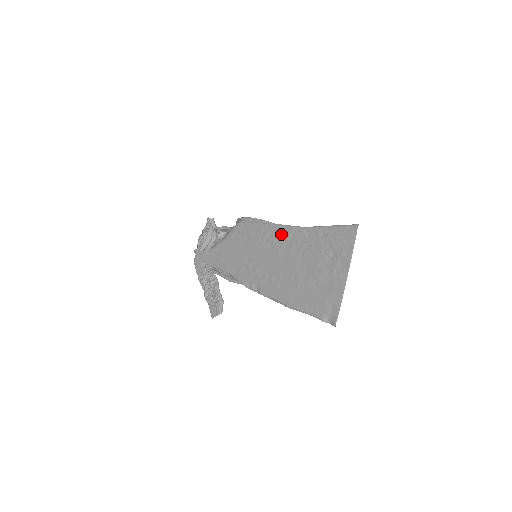
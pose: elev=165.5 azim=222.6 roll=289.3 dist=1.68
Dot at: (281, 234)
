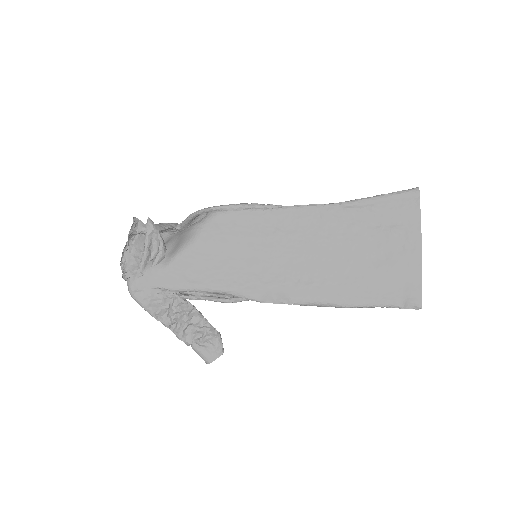
Dot at: (304, 218)
